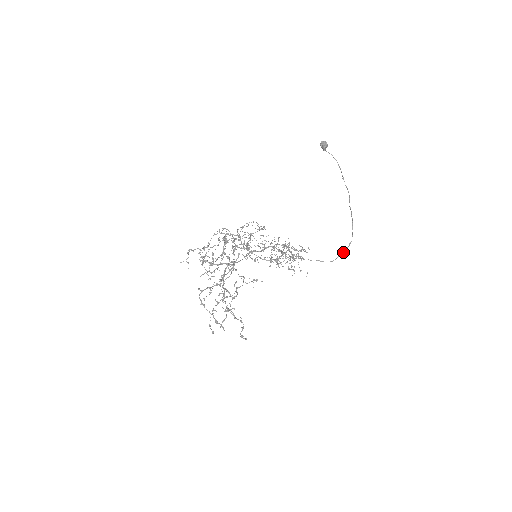
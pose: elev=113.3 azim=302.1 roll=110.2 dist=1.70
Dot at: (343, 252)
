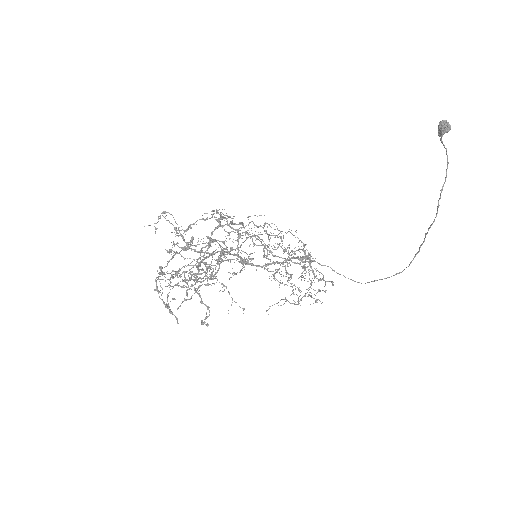
Dot at: (382, 279)
